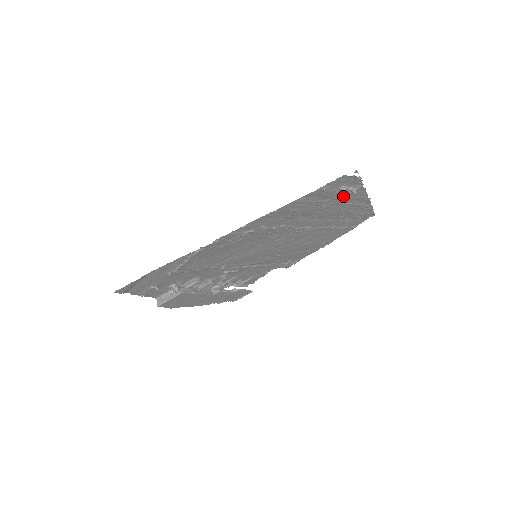
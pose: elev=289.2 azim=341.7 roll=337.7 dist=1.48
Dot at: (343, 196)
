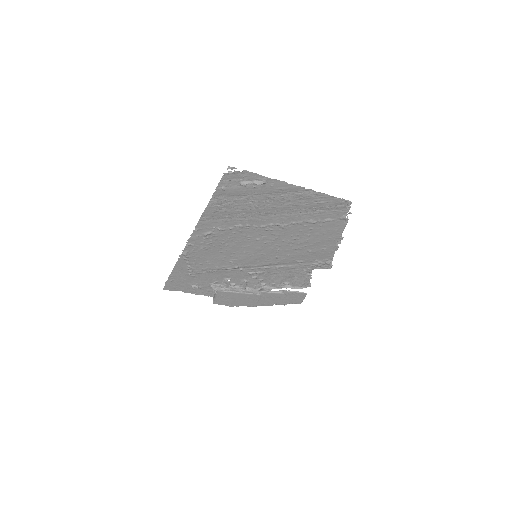
Dot at: (260, 190)
